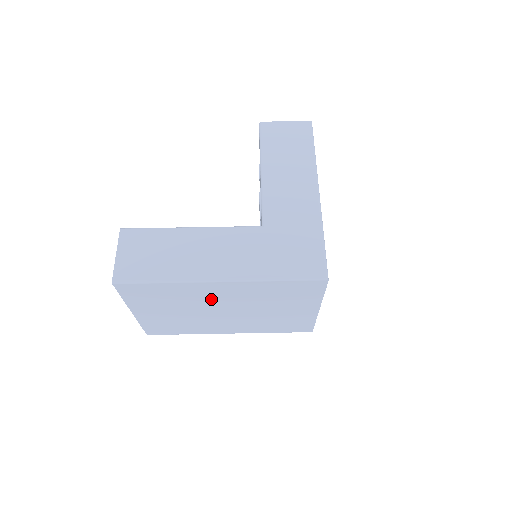
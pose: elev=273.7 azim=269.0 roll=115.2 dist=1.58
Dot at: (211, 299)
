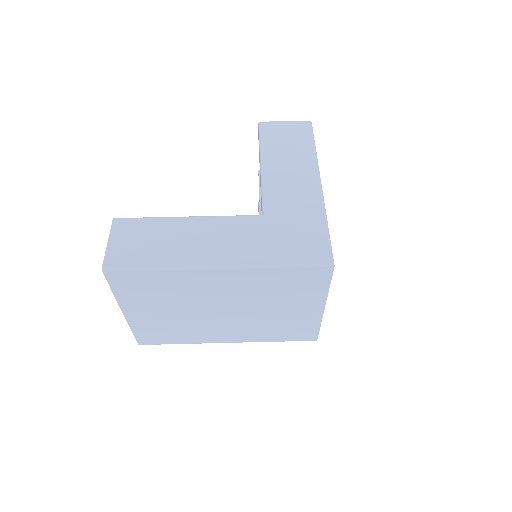
Dot at: (208, 293)
